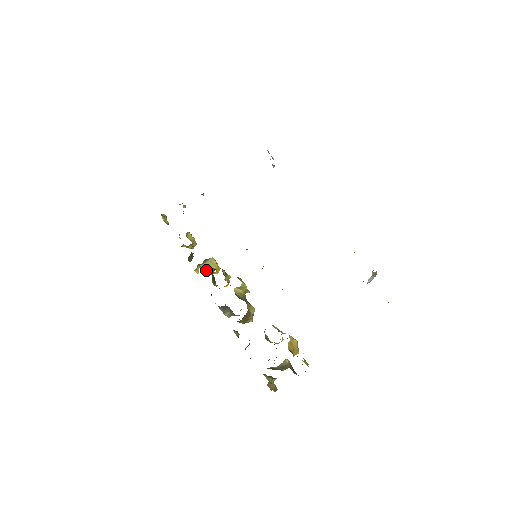
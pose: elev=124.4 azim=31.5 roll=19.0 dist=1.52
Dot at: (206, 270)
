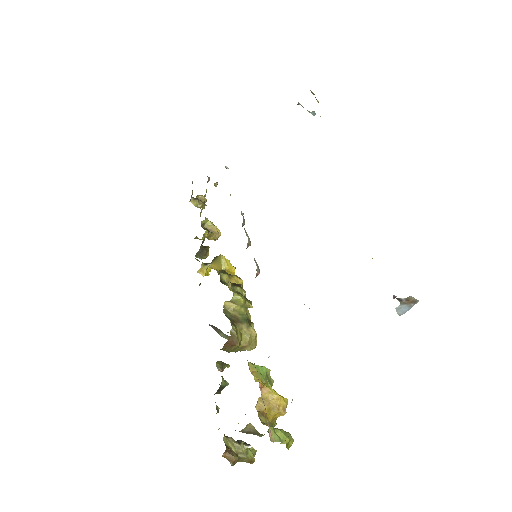
Dot at: occluded
